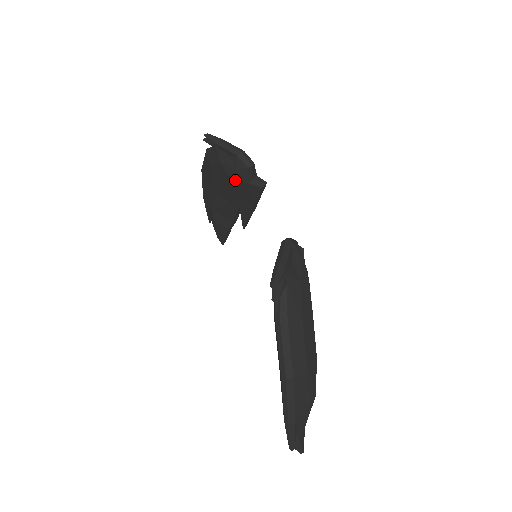
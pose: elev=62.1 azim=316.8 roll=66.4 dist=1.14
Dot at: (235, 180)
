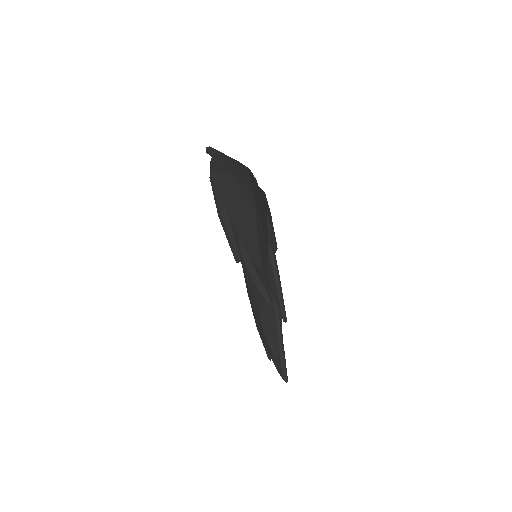
Dot at: occluded
